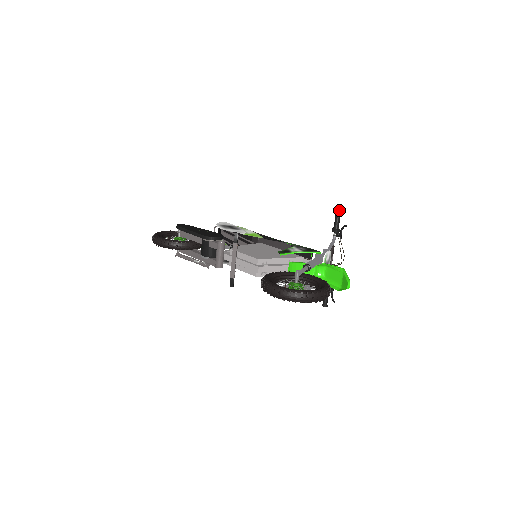
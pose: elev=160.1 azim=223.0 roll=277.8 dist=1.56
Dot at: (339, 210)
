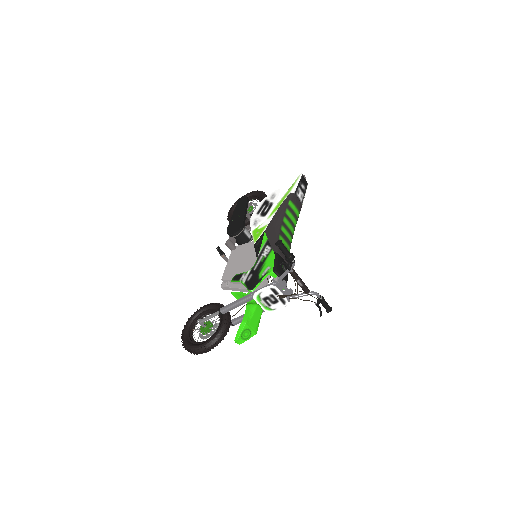
Dot at: (280, 242)
